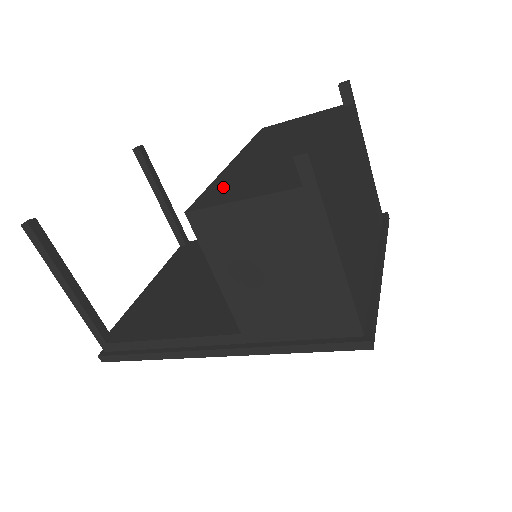
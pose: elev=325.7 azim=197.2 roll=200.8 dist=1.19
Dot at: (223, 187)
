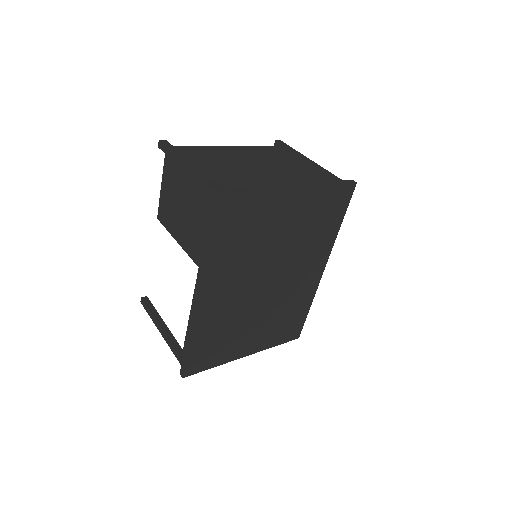
Dot at: occluded
